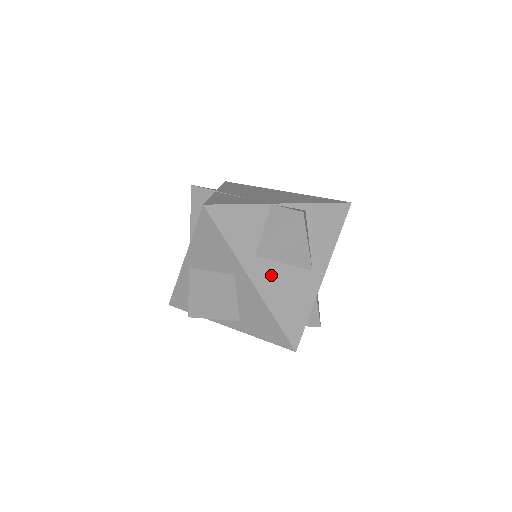
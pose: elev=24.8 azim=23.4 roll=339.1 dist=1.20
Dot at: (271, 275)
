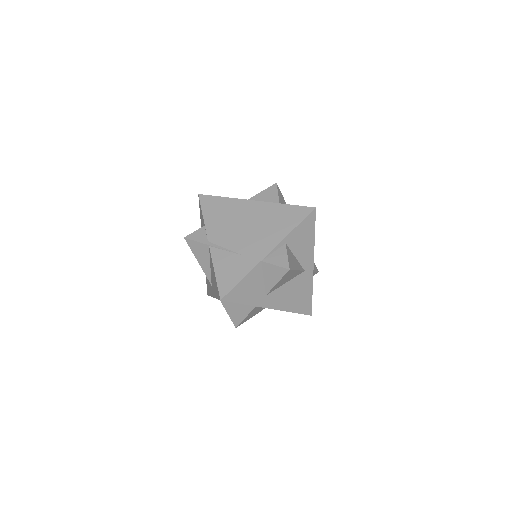
Dot at: (280, 296)
